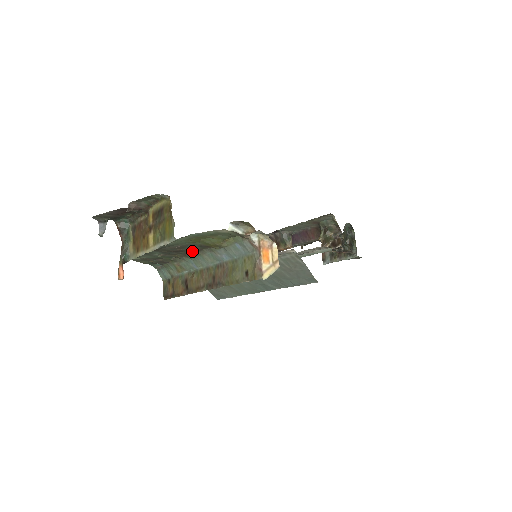
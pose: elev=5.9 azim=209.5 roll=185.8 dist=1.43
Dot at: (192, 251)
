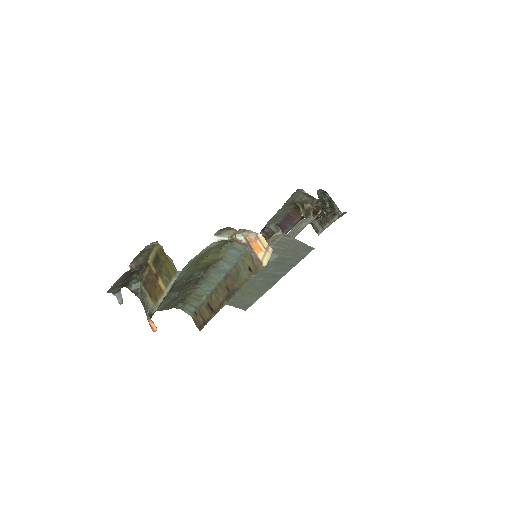
Dot at: (199, 277)
